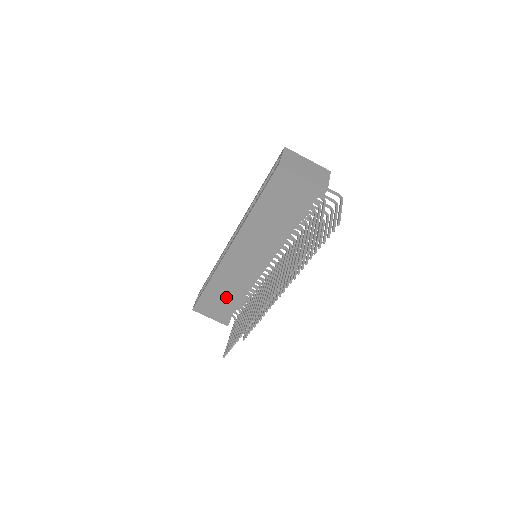
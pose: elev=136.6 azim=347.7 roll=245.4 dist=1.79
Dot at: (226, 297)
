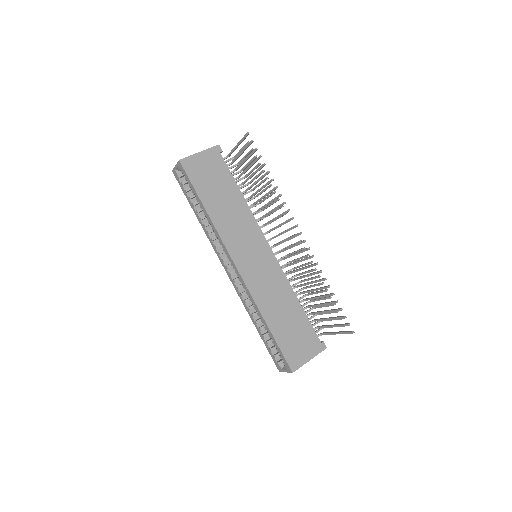
Dot at: (289, 316)
